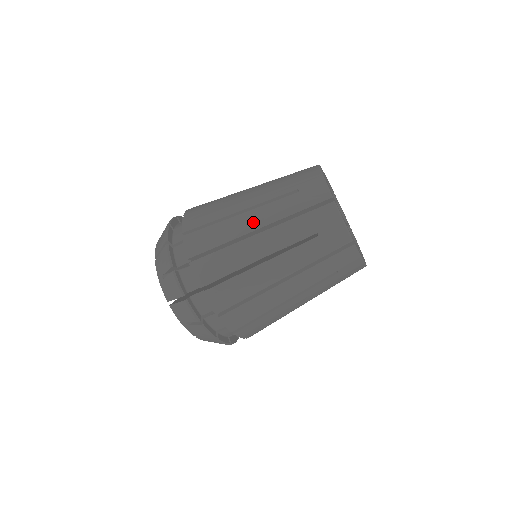
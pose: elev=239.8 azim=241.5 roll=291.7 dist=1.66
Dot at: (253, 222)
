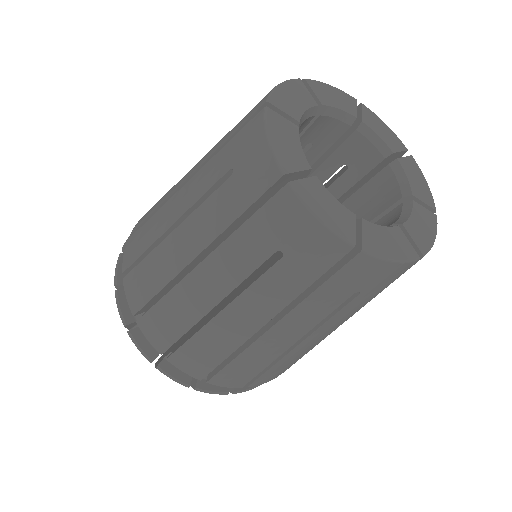
Dot at: (187, 174)
